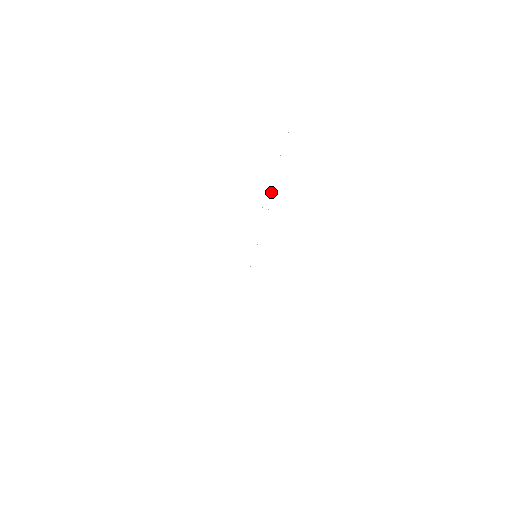
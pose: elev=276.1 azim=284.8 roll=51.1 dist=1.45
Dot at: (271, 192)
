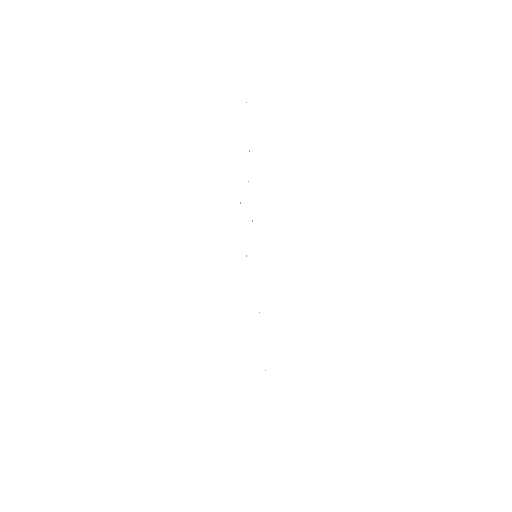
Dot at: occluded
